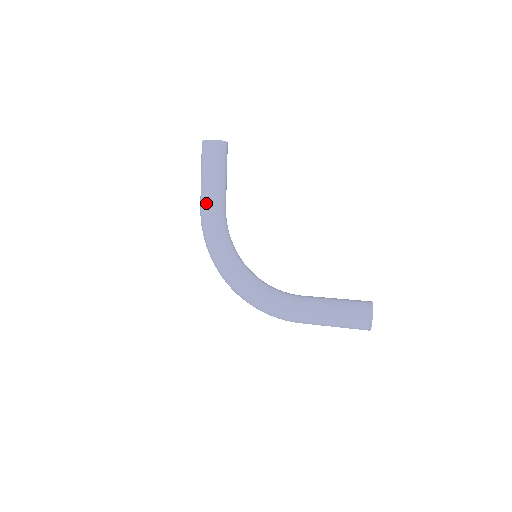
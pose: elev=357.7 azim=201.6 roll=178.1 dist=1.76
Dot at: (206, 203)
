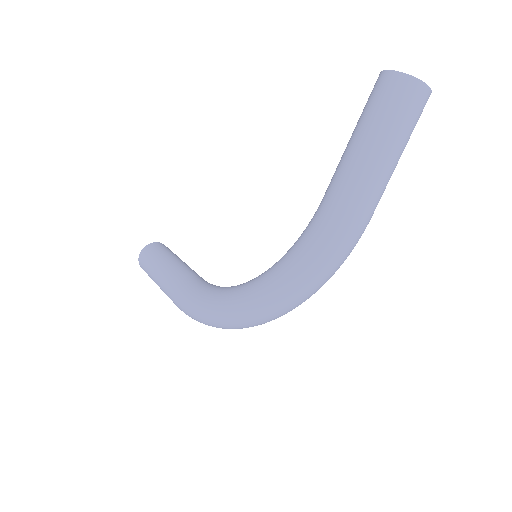
Dot at: (172, 290)
